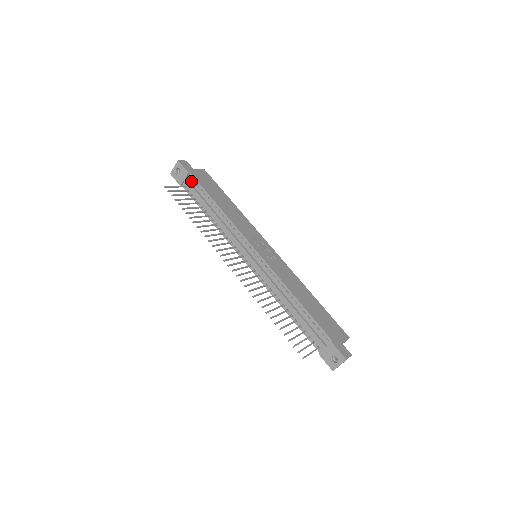
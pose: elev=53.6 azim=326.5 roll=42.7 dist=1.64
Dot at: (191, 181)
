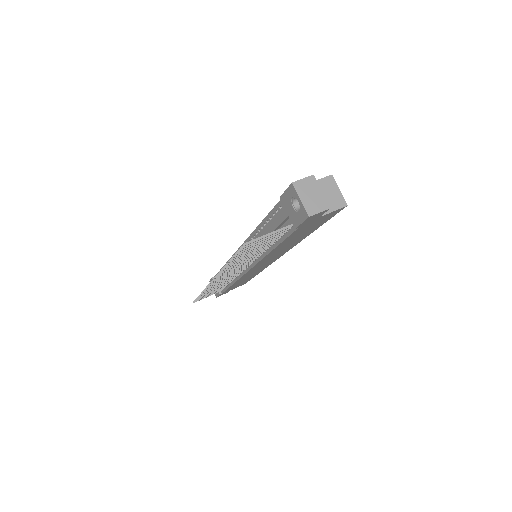
Dot at: occluded
